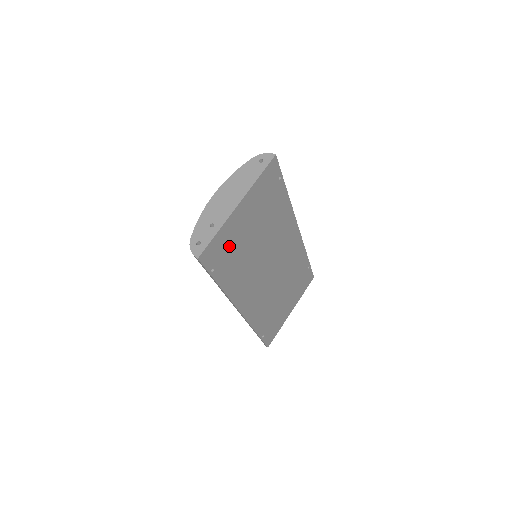
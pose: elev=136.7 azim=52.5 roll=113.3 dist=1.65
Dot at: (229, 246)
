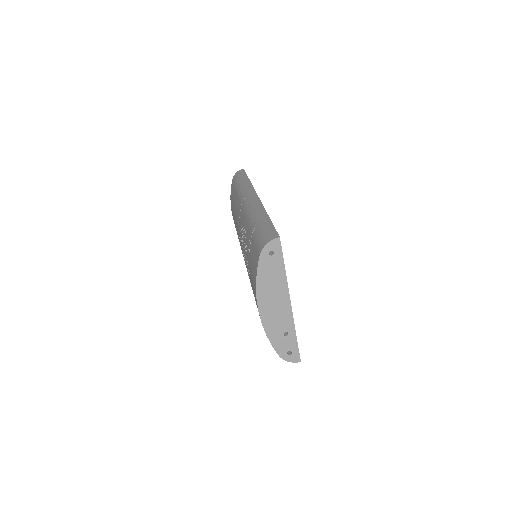
Dot at: occluded
